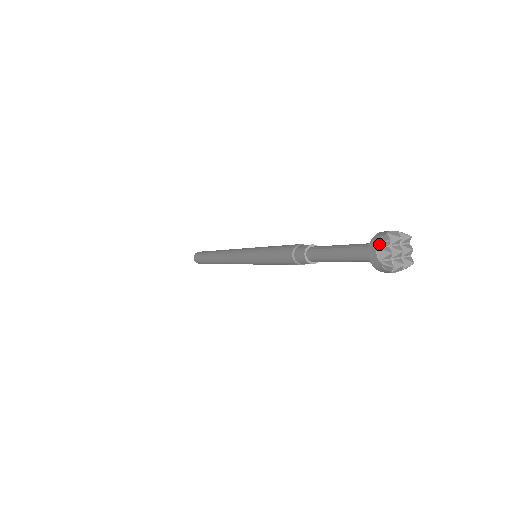
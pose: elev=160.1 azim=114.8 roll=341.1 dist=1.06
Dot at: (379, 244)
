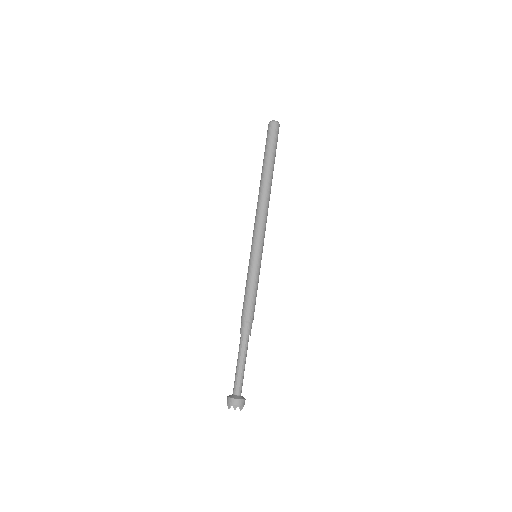
Dot at: (227, 404)
